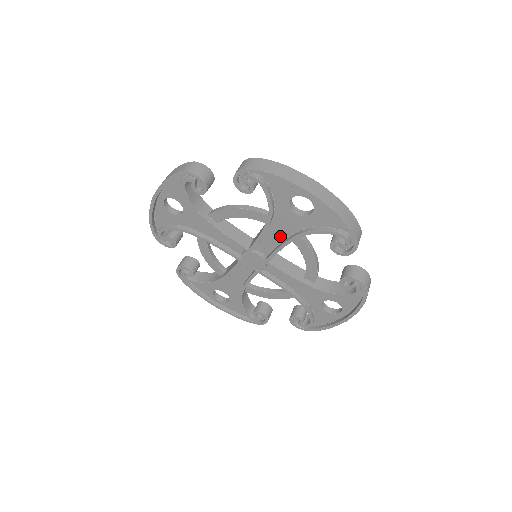
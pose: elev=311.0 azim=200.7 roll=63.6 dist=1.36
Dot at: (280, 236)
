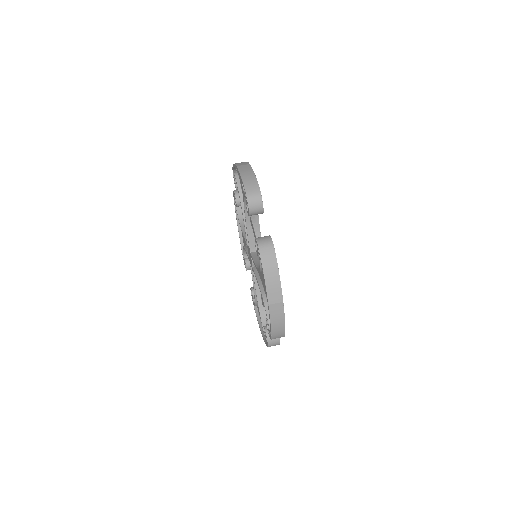
Dot at: (261, 277)
